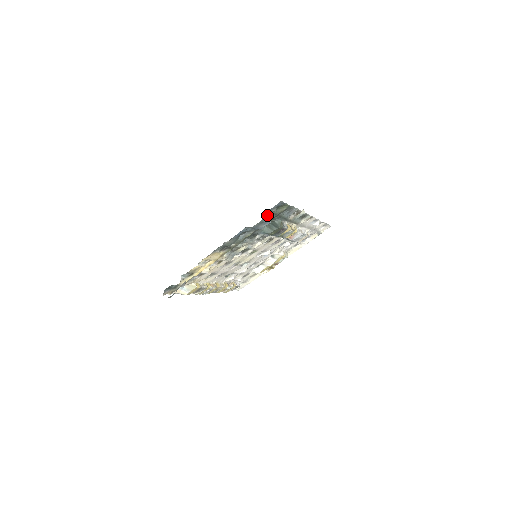
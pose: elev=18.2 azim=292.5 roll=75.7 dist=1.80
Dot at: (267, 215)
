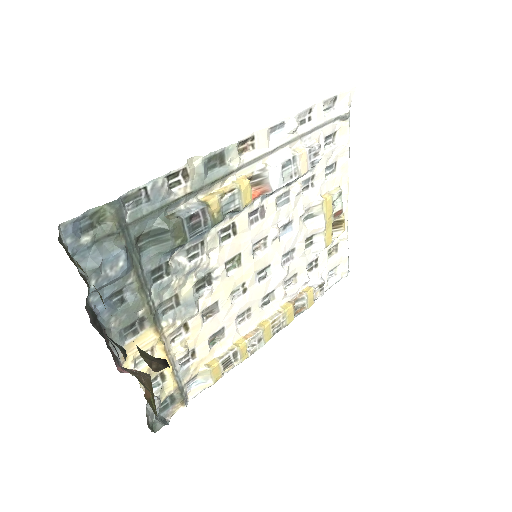
Dot at: (91, 253)
